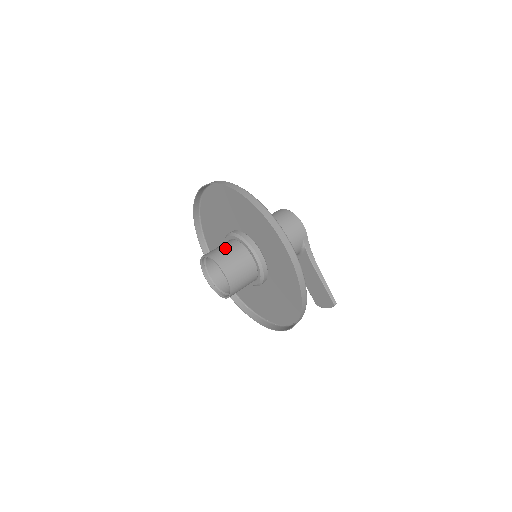
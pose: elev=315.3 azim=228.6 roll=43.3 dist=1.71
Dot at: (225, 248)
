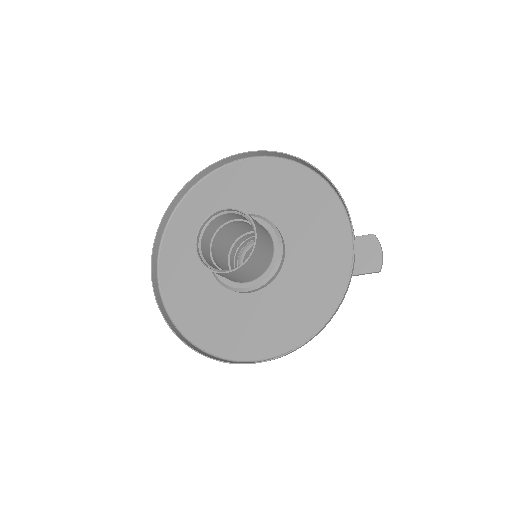
Dot at: occluded
